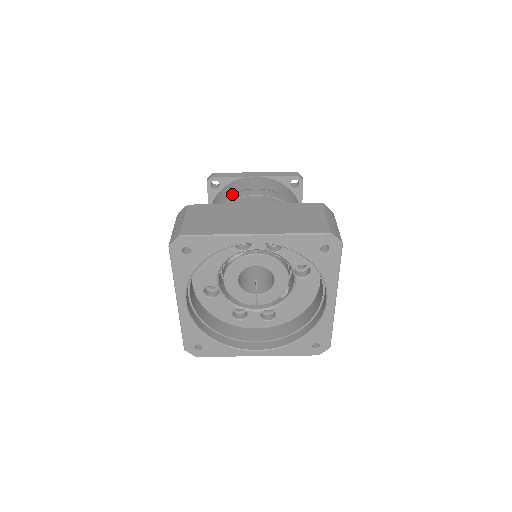
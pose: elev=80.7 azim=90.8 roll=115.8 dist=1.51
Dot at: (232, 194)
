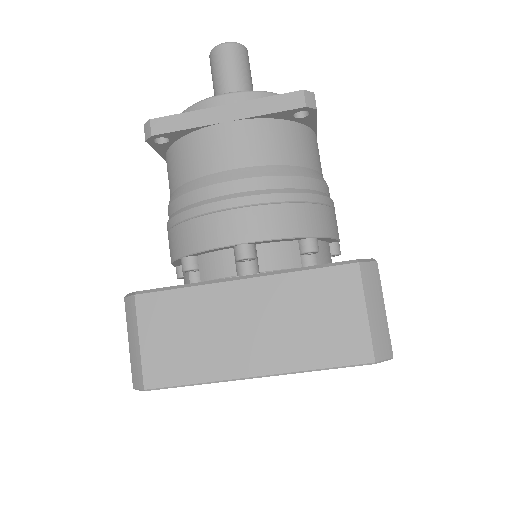
Dot at: (197, 190)
